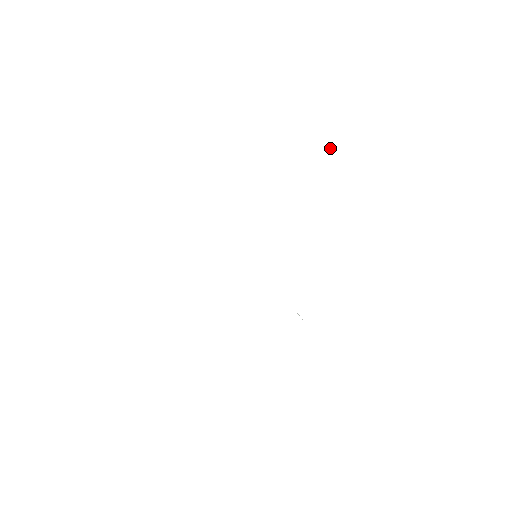
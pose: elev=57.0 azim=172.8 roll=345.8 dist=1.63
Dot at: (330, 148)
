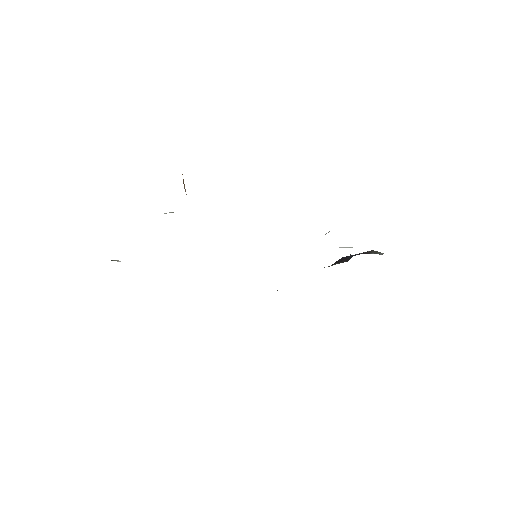
Dot at: occluded
